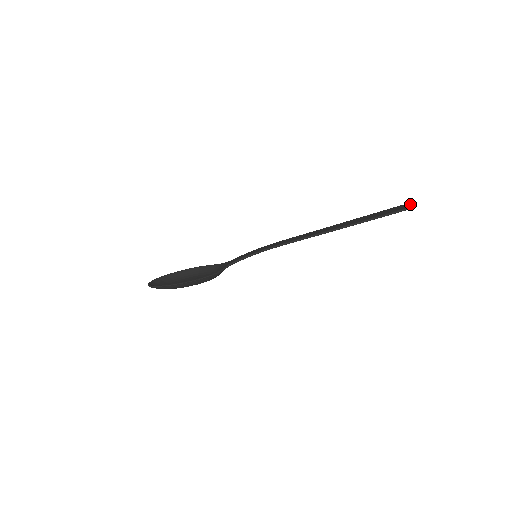
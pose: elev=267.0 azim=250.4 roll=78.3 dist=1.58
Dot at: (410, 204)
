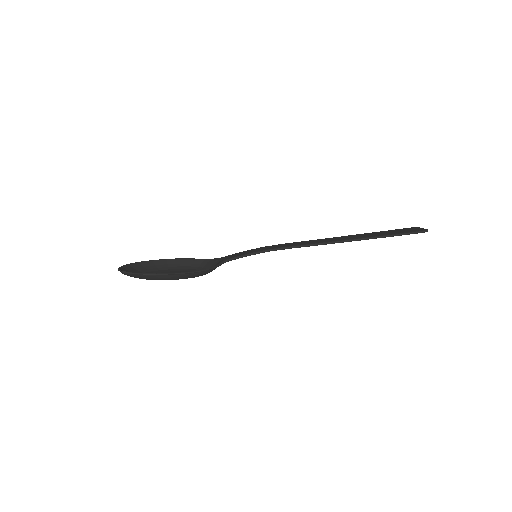
Dot at: (420, 228)
